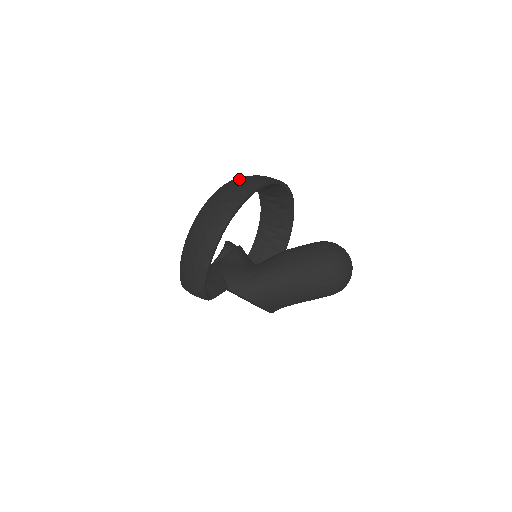
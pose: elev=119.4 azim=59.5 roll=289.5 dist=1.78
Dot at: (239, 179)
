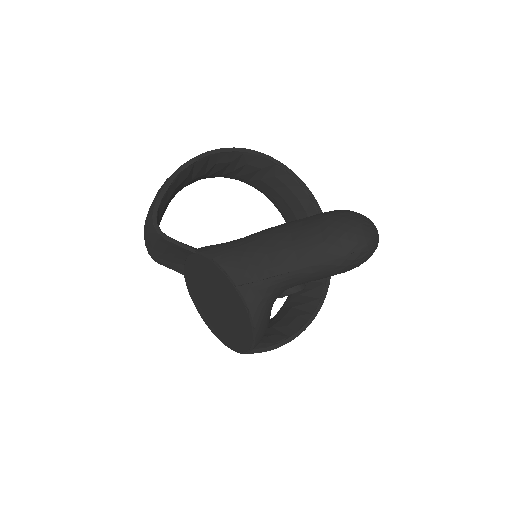
Dot at: occluded
